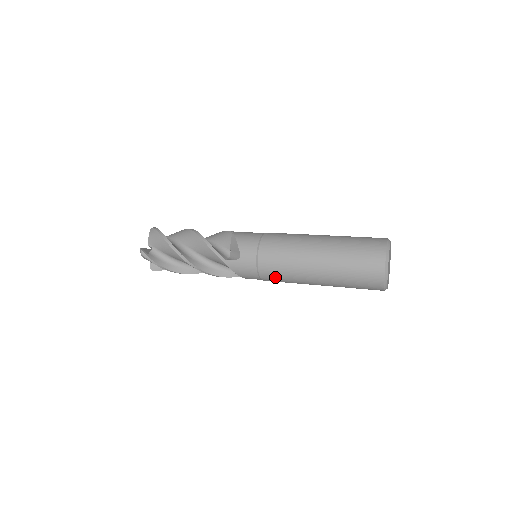
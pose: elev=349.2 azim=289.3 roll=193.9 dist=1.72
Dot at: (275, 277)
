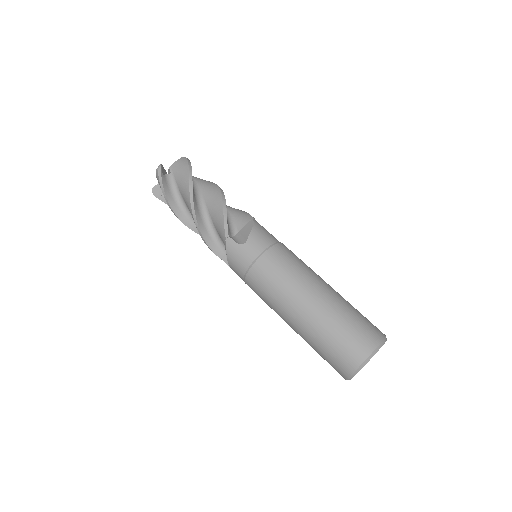
Dot at: occluded
